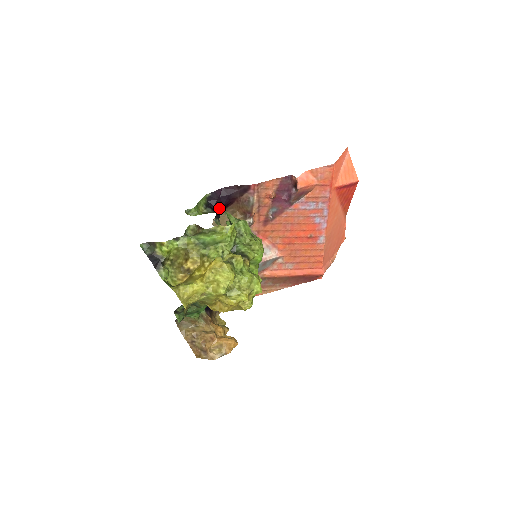
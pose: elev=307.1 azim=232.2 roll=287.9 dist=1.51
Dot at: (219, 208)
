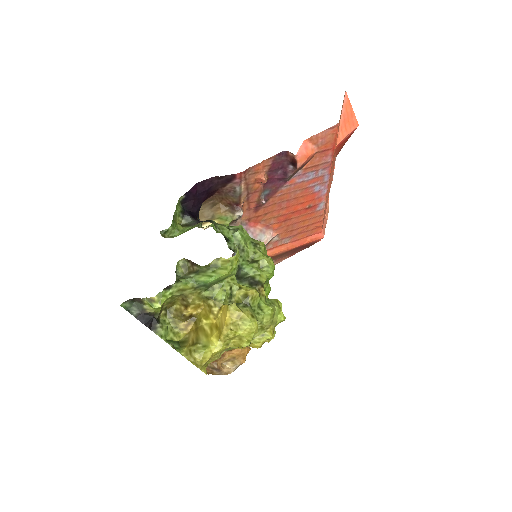
Dot at: (198, 208)
